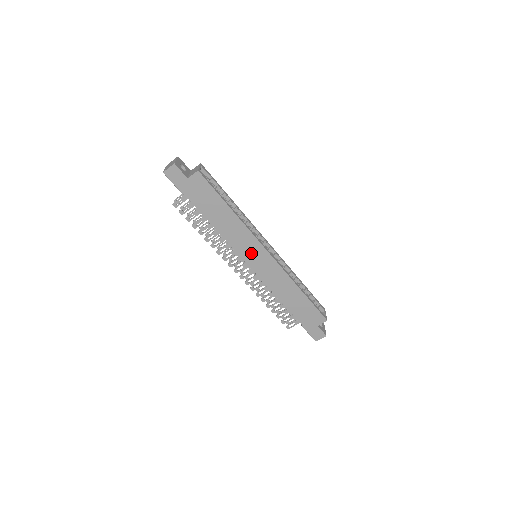
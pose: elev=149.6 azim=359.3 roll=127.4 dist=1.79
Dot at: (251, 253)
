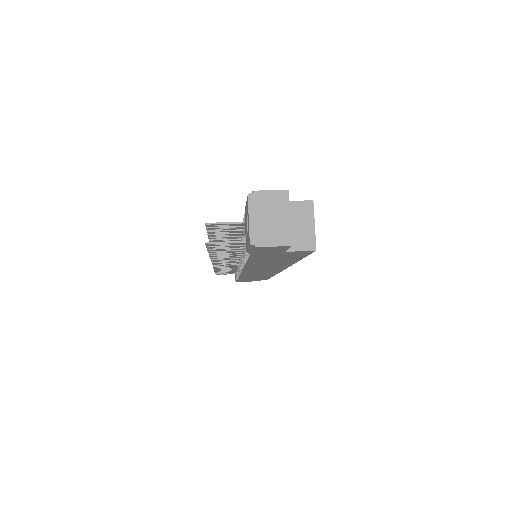
Dot at: (261, 270)
